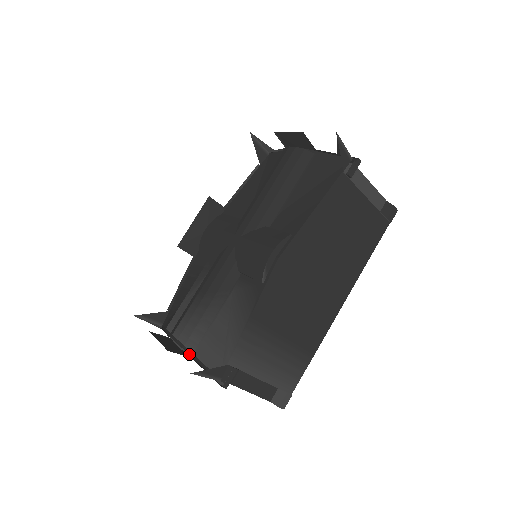
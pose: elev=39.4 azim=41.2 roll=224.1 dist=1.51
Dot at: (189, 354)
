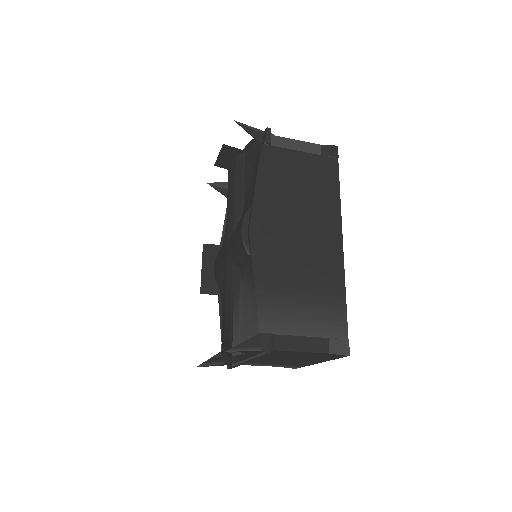
Dot at: (237, 355)
